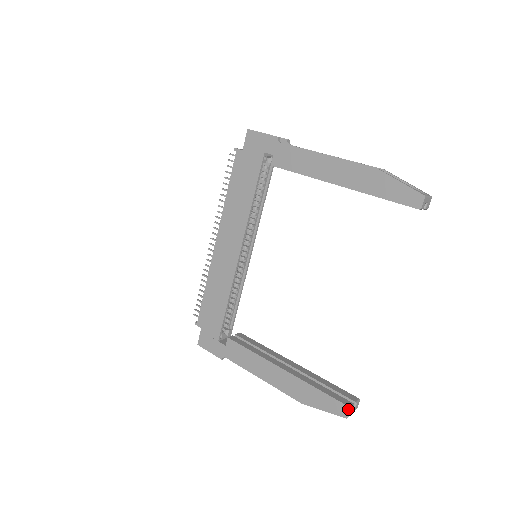
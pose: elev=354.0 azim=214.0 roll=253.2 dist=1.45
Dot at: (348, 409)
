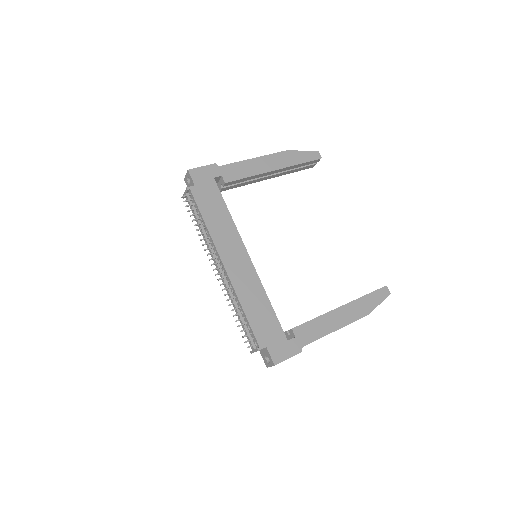
Dot at: (386, 288)
